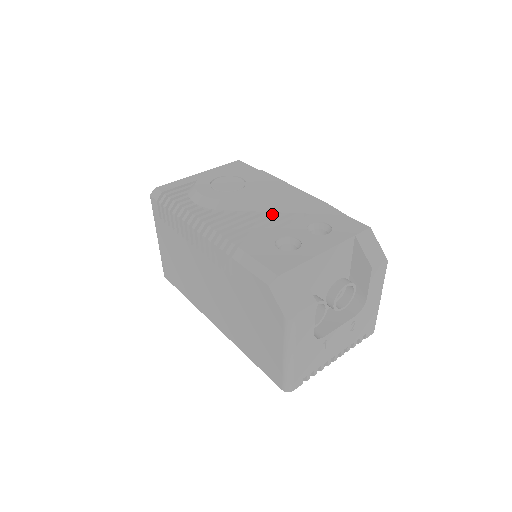
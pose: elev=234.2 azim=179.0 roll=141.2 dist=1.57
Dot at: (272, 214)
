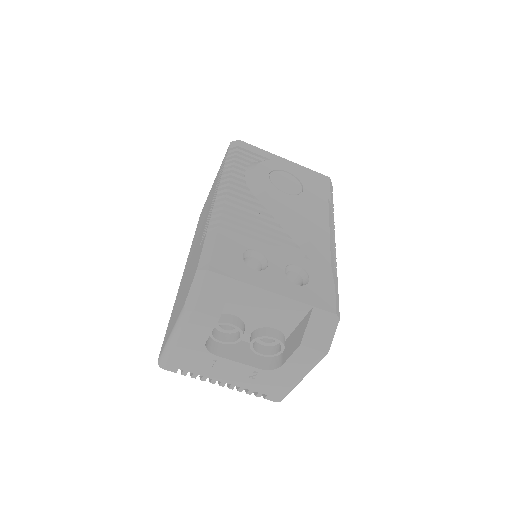
Dot at: (282, 232)
